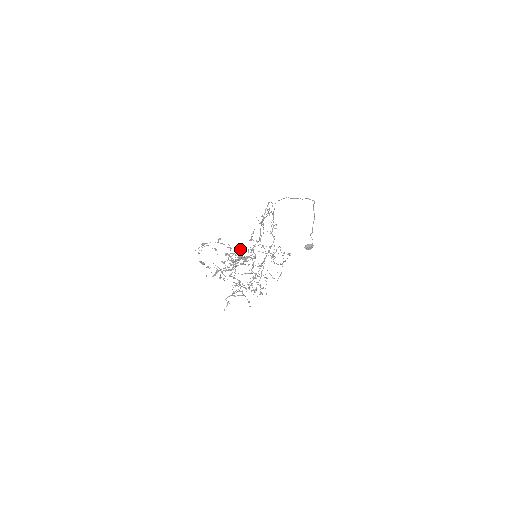
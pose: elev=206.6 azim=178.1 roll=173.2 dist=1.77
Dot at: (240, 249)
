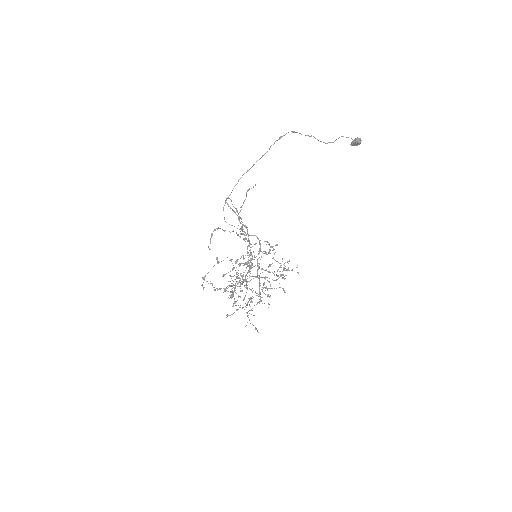
Dot at: occluded
